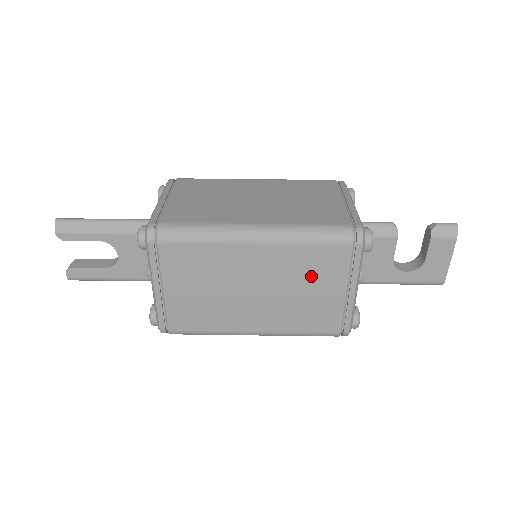
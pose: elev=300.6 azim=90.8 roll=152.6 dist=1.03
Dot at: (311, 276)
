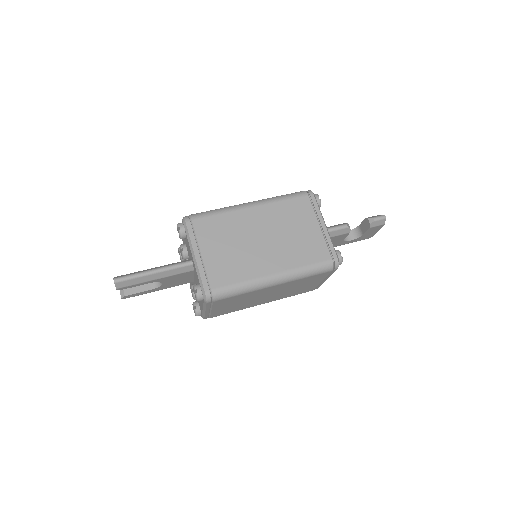
Dot at: (304, 283)
